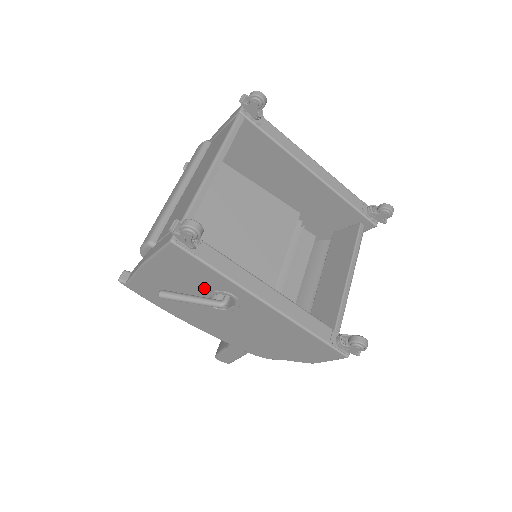
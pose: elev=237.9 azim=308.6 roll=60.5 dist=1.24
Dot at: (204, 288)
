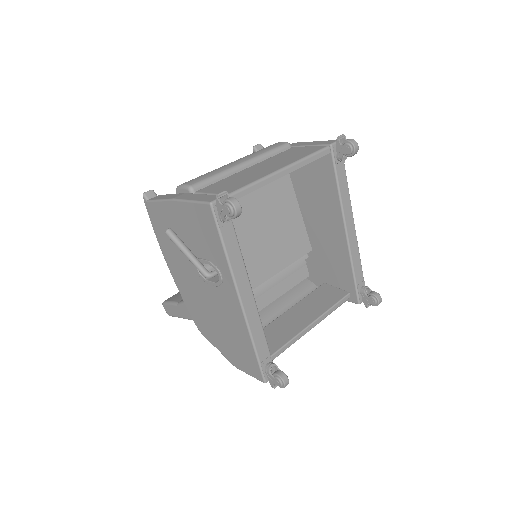
Dot at: (204, 253)
